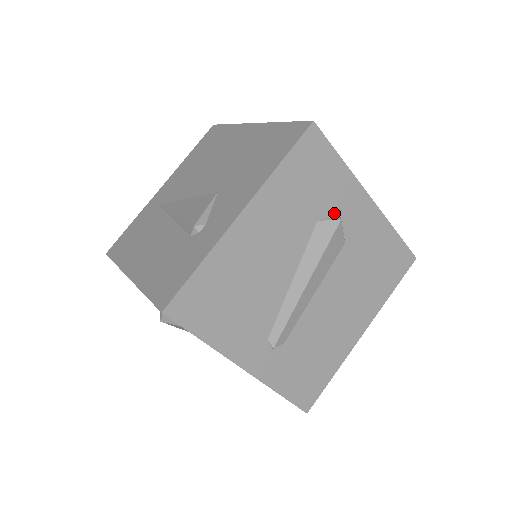
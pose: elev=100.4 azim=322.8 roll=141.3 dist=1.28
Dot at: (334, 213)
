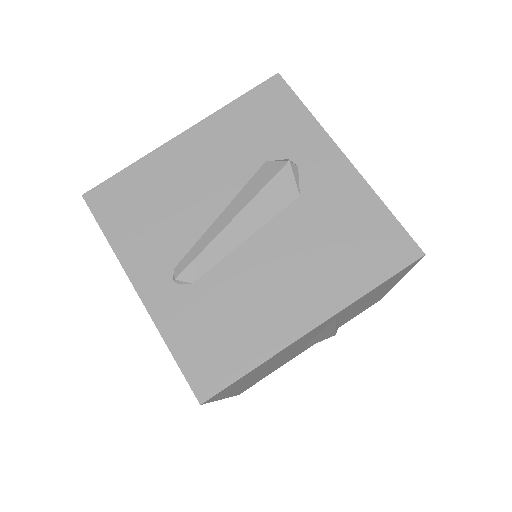
Dot at: occluded
